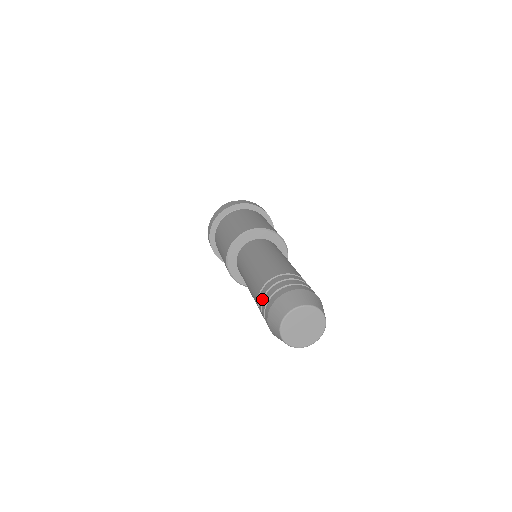
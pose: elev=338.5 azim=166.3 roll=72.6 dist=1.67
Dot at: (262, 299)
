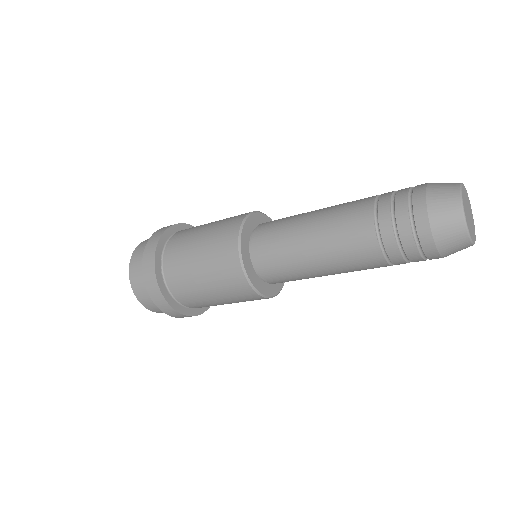
Dot at: (392, 193)
